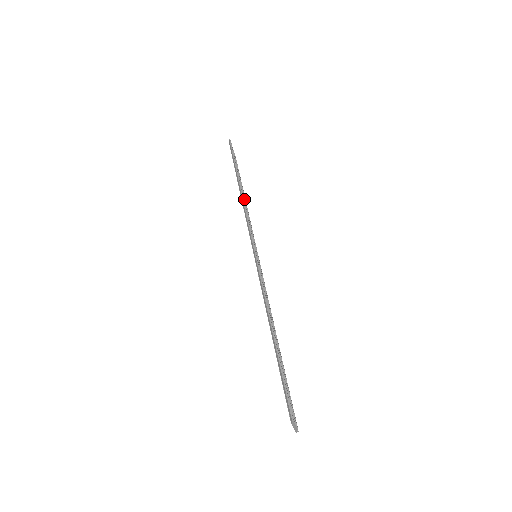
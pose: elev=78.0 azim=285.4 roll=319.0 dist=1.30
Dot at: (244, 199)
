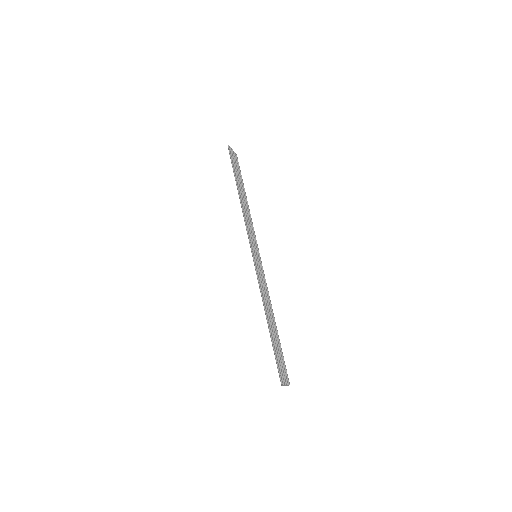
Dot at: (244, 203)
